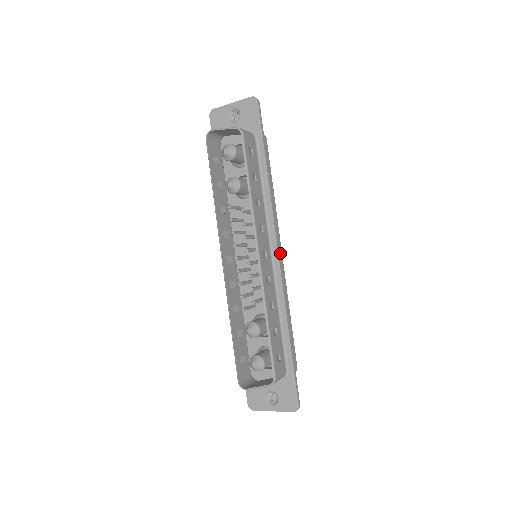
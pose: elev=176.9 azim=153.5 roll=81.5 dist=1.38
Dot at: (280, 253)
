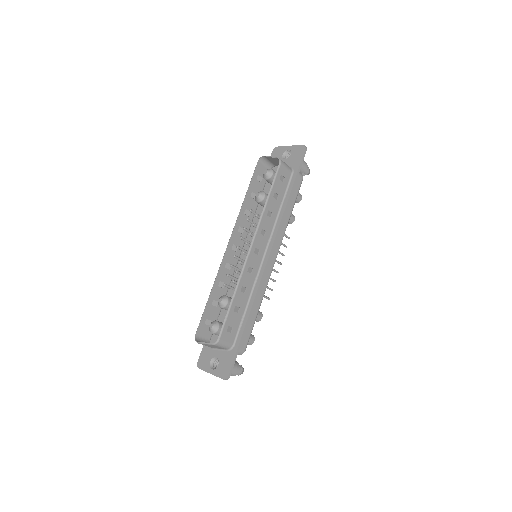
Dot at: (273, 260)
